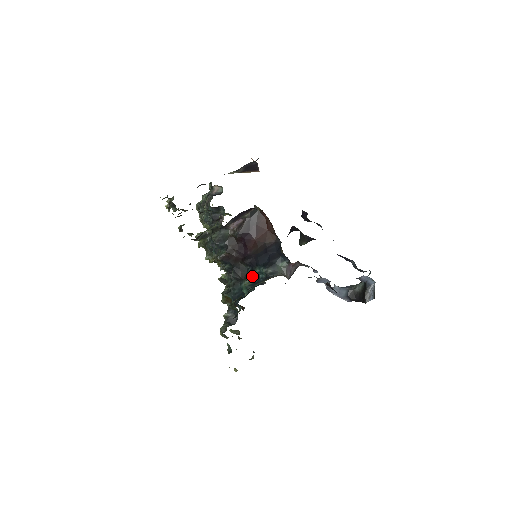
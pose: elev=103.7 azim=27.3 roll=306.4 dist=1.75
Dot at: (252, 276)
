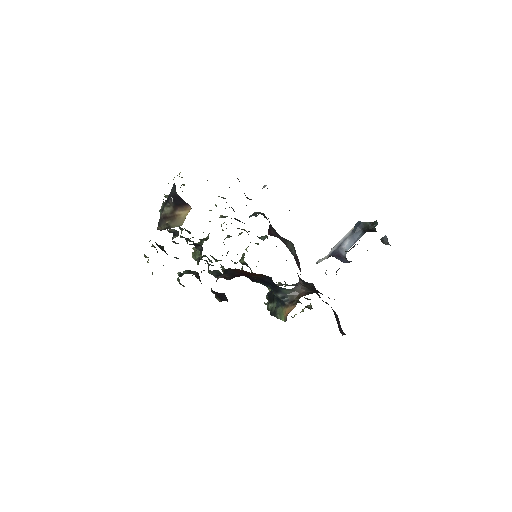
Dot at: occluded
